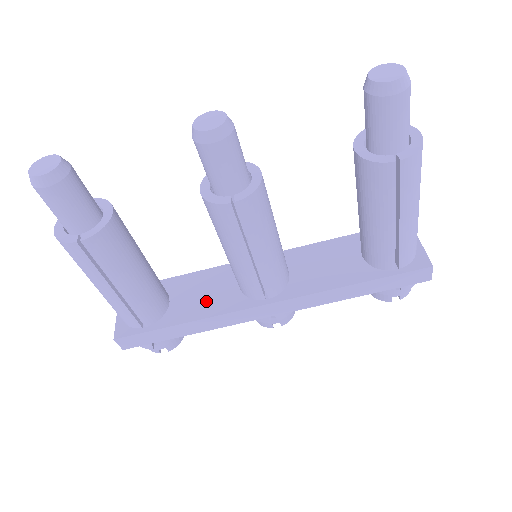
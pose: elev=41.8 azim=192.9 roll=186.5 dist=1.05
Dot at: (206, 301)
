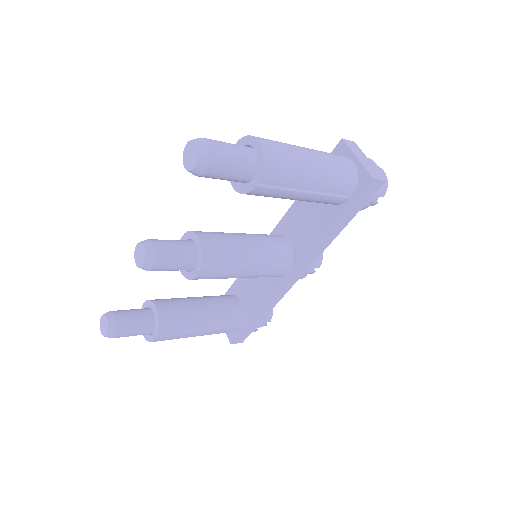
Dot at: (258, 292)
